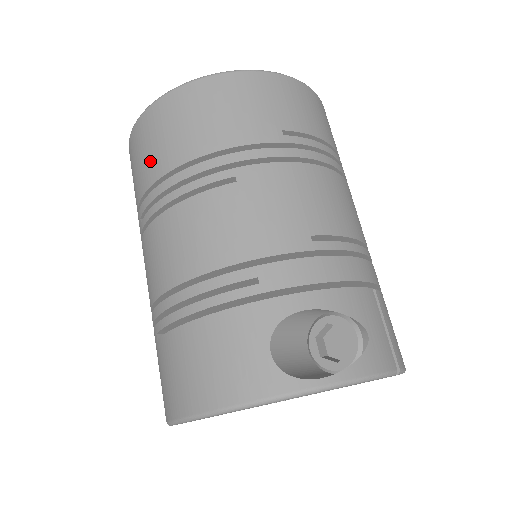
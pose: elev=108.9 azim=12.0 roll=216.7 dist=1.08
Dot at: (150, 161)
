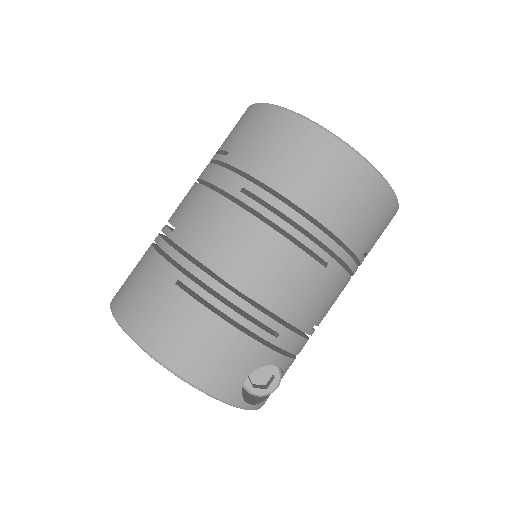
Dot at: (299, 178)
